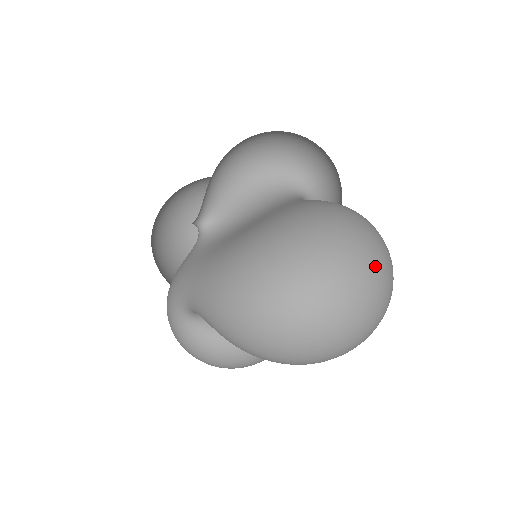
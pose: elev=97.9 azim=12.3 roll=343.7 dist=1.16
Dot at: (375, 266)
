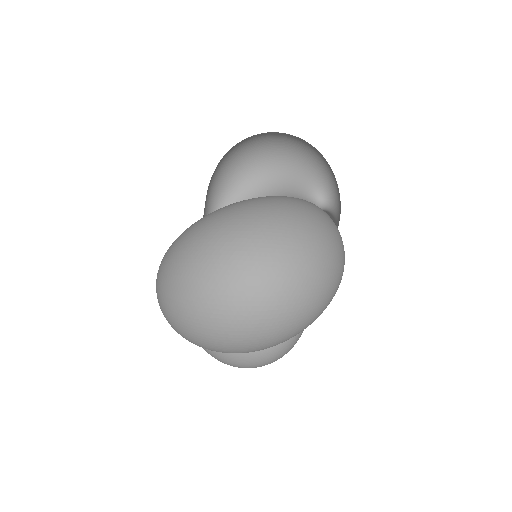
Dot at: (261, 251)
